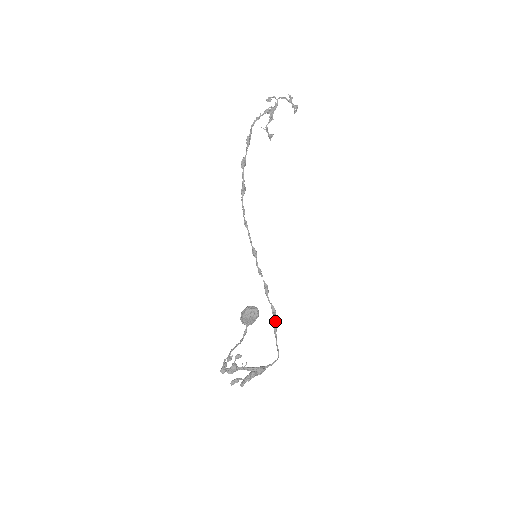
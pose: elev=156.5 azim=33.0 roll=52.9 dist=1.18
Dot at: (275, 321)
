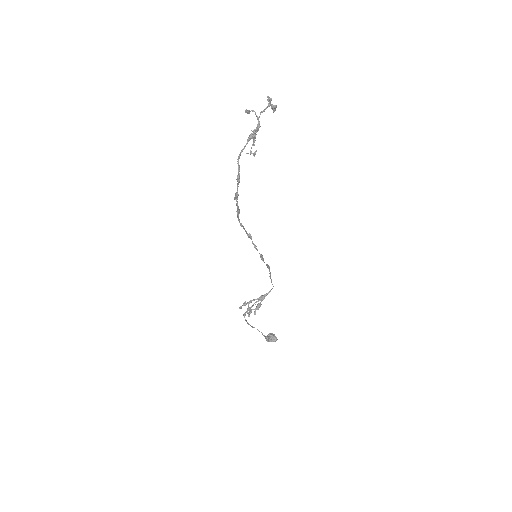
Dot at: (270, 272)
